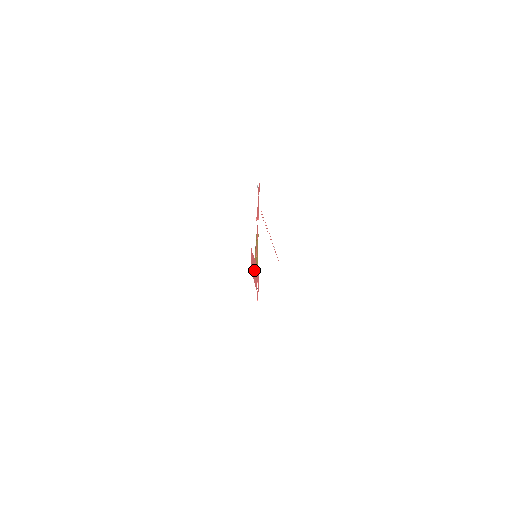
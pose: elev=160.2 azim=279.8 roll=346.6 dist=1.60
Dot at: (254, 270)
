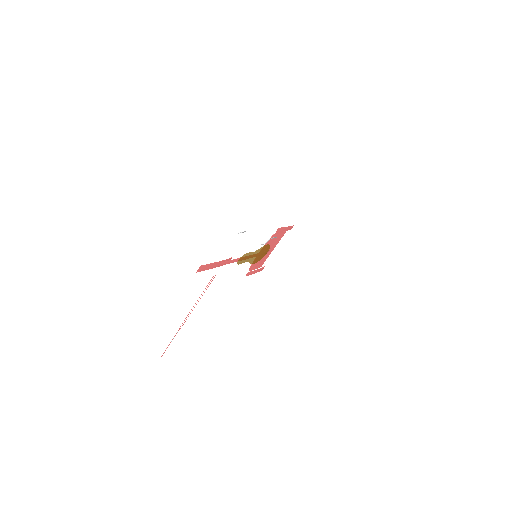
Dot at: occluded
